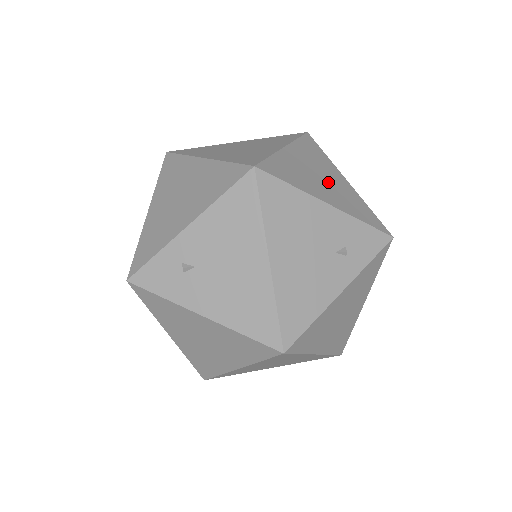
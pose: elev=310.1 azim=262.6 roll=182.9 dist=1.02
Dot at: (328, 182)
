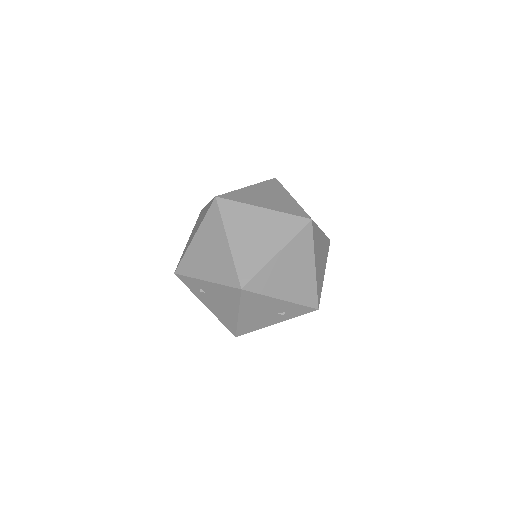
Dot at: (295, 277)
